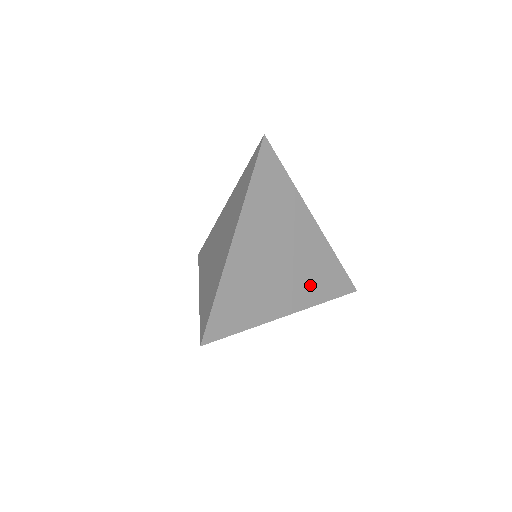
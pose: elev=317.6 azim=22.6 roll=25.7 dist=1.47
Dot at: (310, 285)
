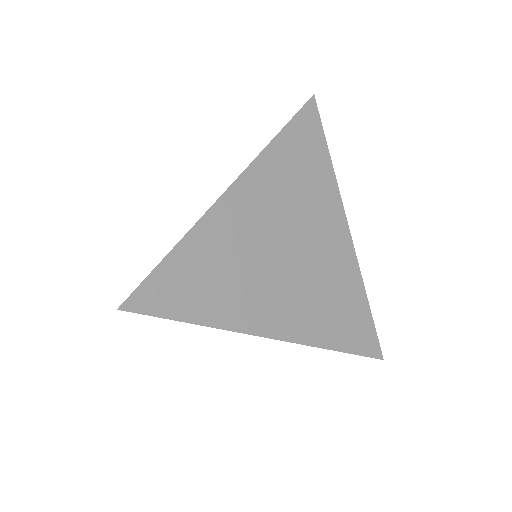
Dot at: (317, 313)
